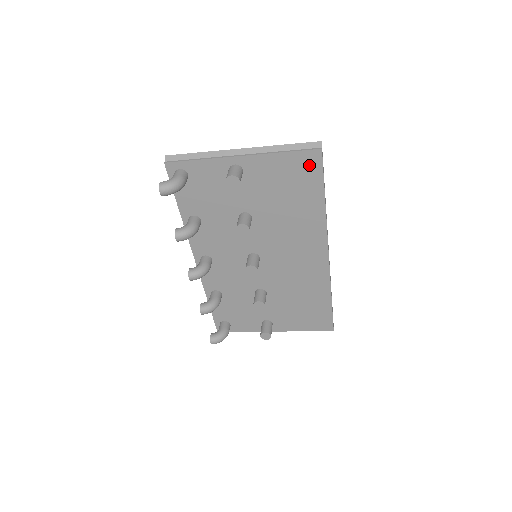
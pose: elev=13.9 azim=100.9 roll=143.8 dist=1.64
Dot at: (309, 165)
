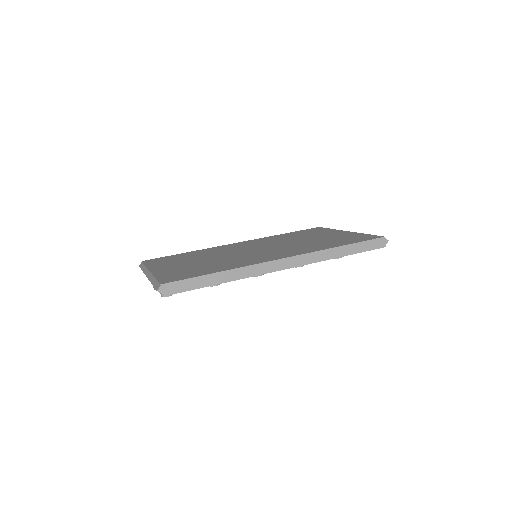
Dot at: occluded
